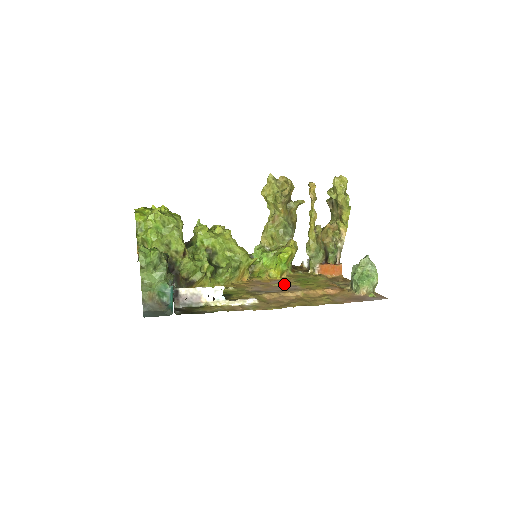
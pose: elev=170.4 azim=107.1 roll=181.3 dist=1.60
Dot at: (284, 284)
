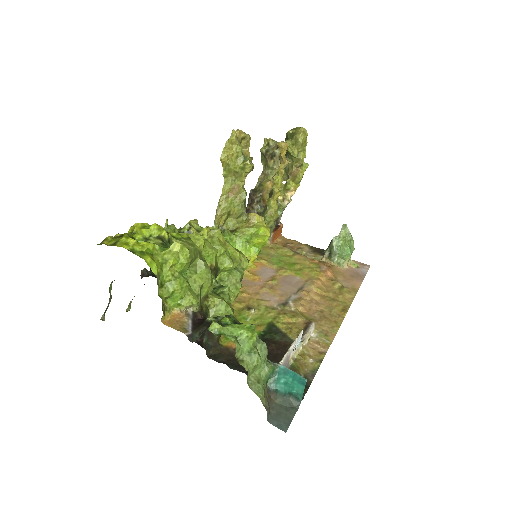
Dot at: (278, 277)
